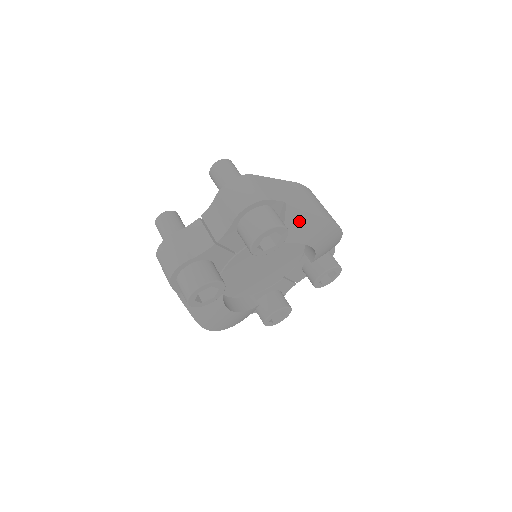
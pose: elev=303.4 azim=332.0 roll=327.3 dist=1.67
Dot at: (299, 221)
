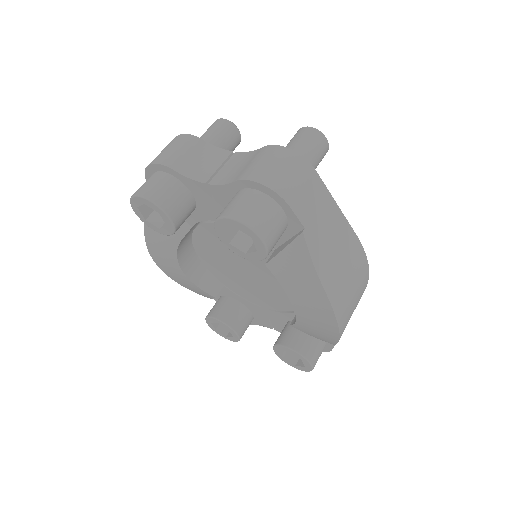
Dot at: (300, 265)
